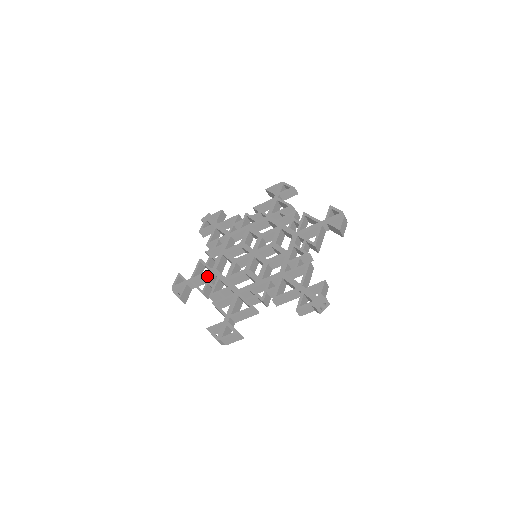
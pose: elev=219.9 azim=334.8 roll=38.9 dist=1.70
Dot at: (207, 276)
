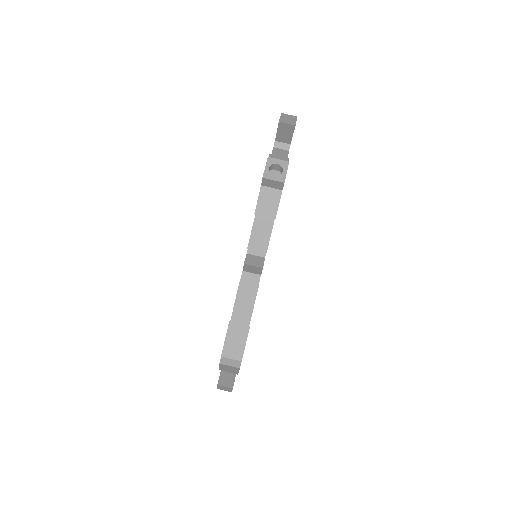
Dot at: occluded
